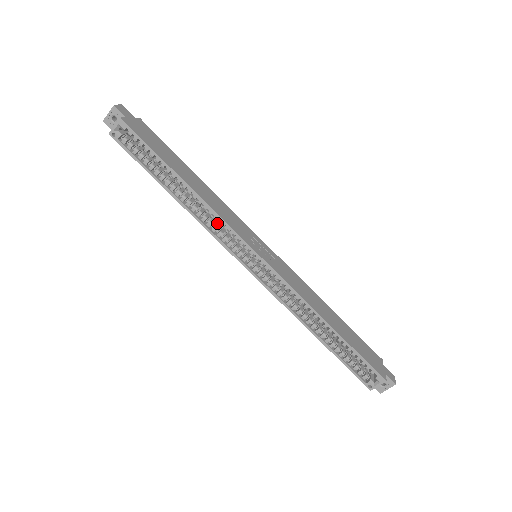
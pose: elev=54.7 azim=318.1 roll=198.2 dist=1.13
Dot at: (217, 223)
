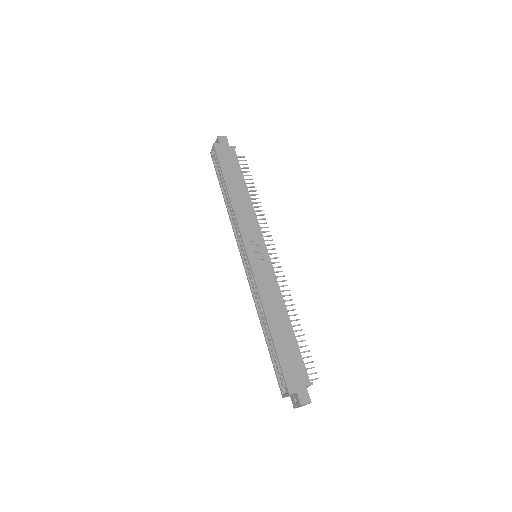
Dot at: occluded
